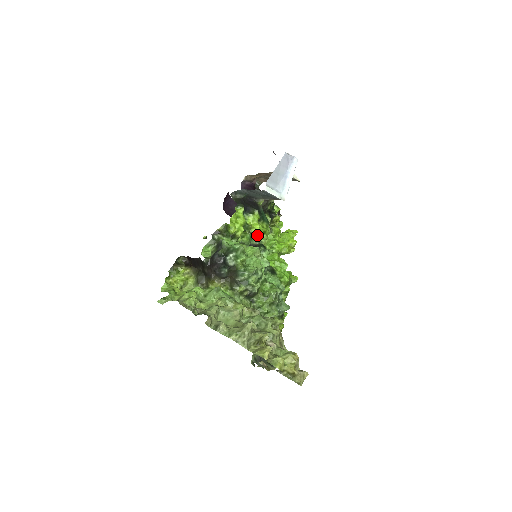
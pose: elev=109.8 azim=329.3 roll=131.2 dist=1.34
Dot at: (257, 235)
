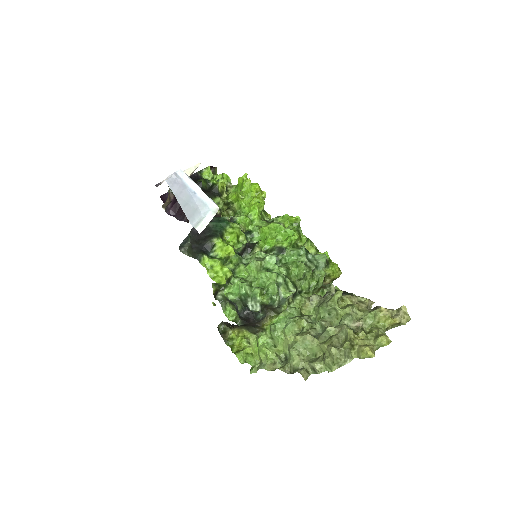
Dot at: (237, 249)
